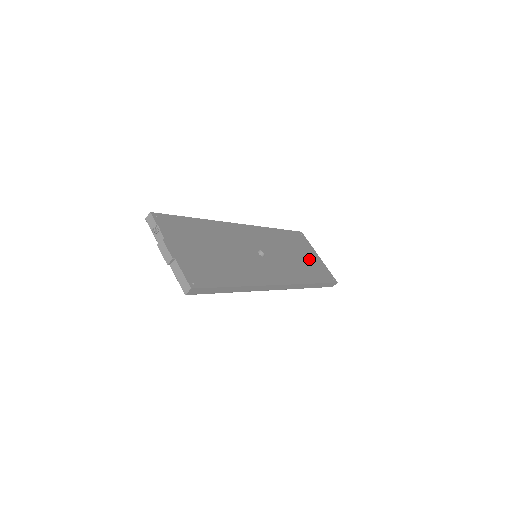
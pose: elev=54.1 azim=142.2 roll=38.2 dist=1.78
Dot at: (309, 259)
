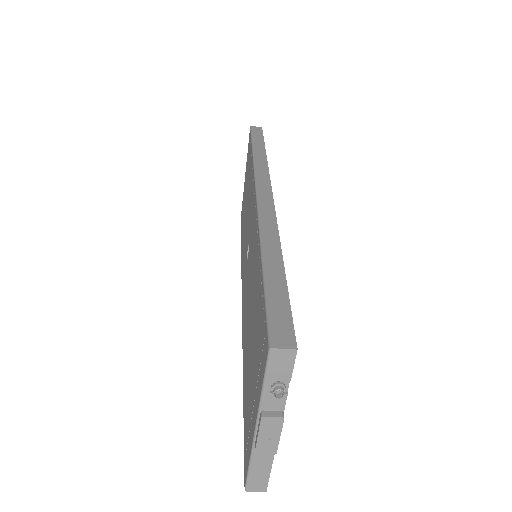
Dot at: occluded
